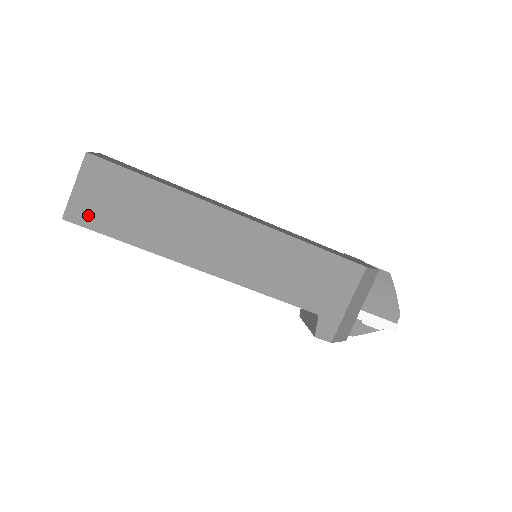
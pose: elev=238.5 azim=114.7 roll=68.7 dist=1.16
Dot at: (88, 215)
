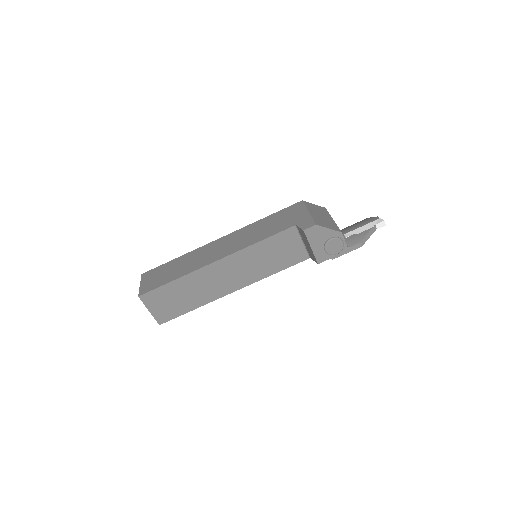
Dot at: (150, 287)
